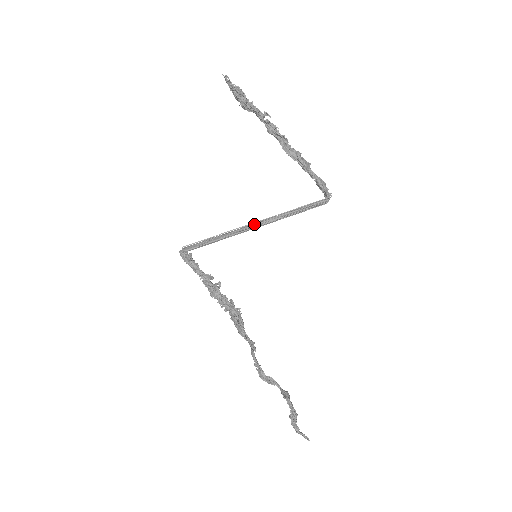
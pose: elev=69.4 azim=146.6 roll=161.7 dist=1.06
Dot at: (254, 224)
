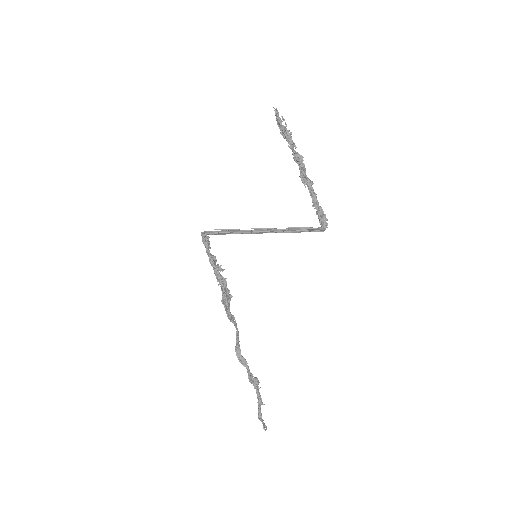
Dot at: (258, 229)
